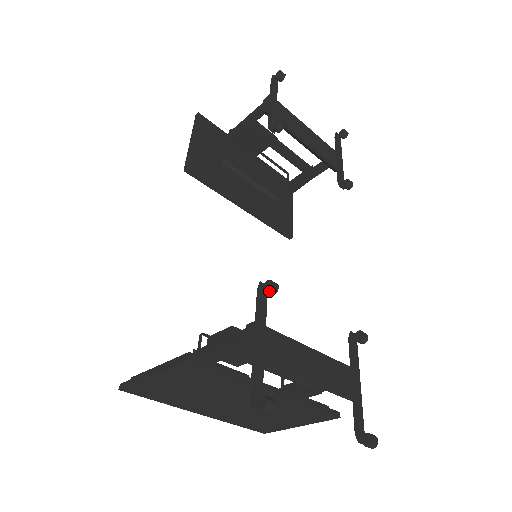
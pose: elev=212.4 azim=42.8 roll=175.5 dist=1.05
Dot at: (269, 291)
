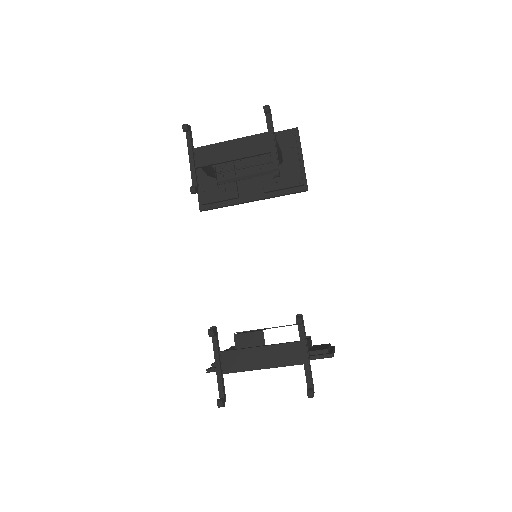
Dot at: occluded
